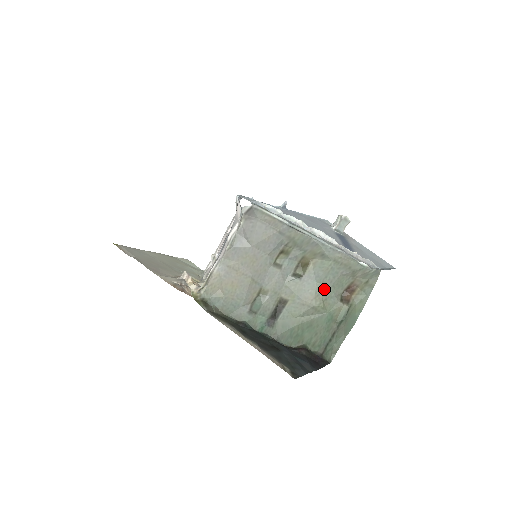
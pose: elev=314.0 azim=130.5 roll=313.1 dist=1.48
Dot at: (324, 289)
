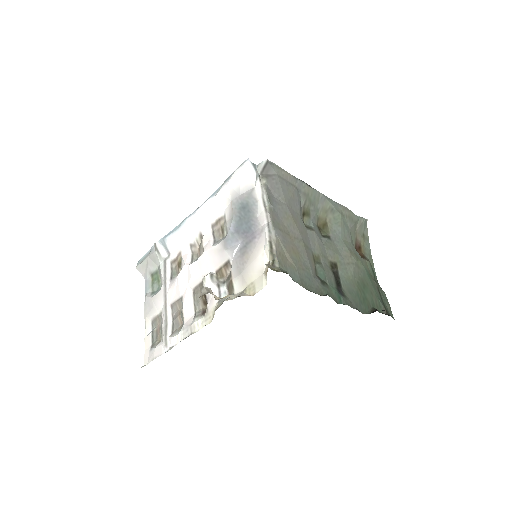
Dot at: (349, 245)
